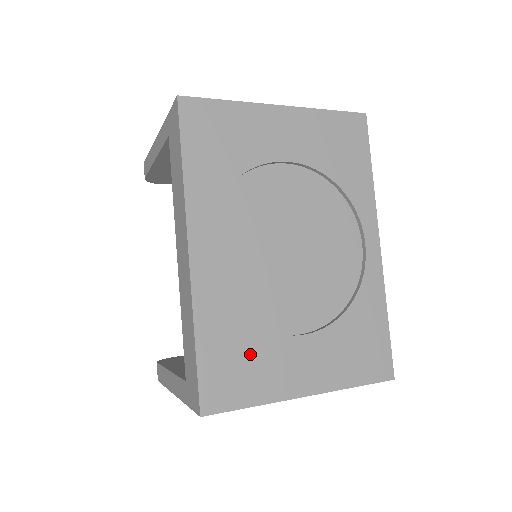
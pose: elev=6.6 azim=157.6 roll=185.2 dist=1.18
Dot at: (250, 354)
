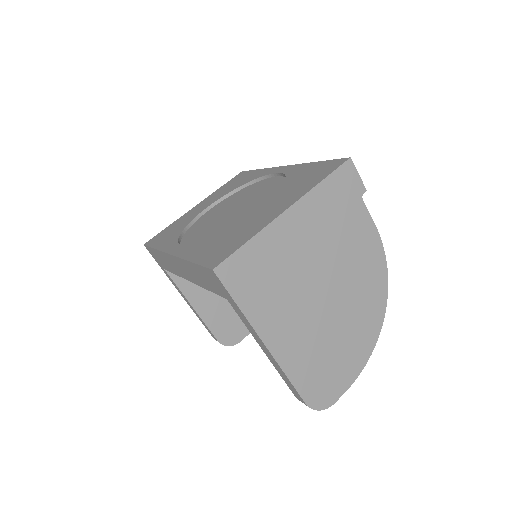
Dot at: (231, 237)
